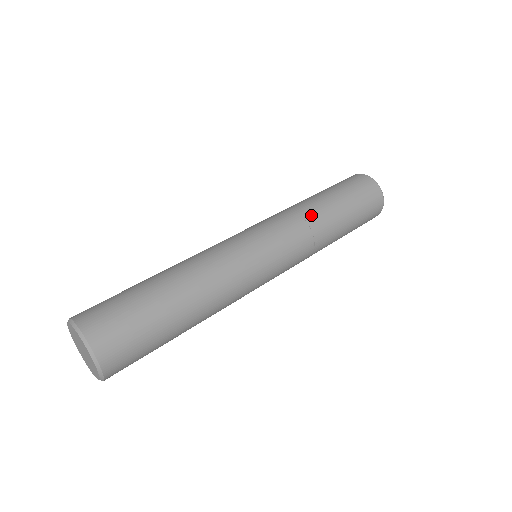
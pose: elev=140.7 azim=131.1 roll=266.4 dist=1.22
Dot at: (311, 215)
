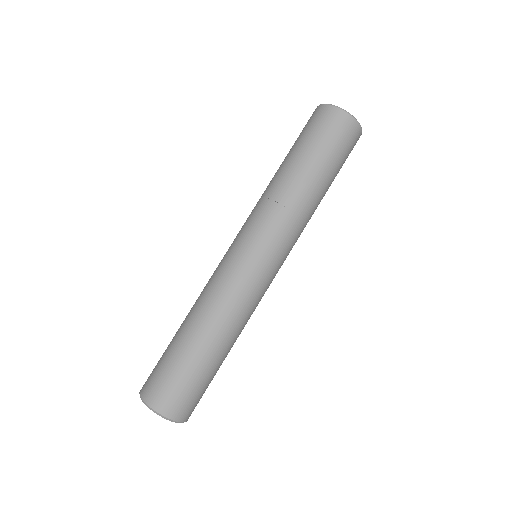
Dot at: (309, 212)
